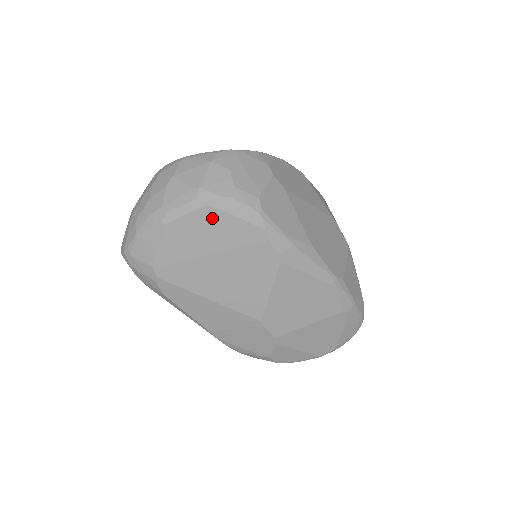
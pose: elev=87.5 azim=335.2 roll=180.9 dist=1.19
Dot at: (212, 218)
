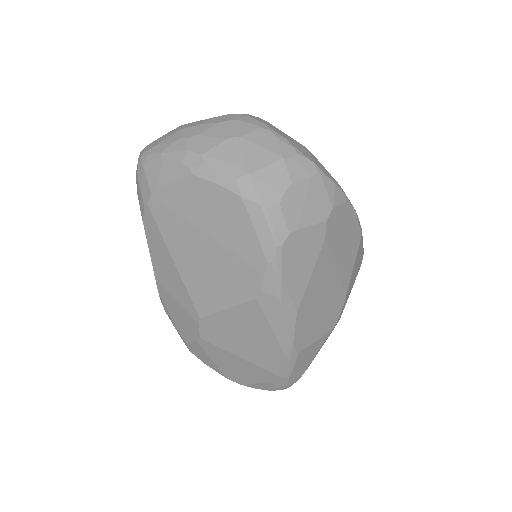
Dot at: (234, 209)
